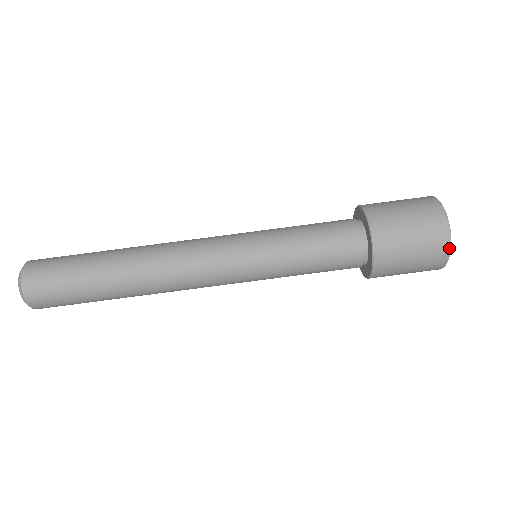
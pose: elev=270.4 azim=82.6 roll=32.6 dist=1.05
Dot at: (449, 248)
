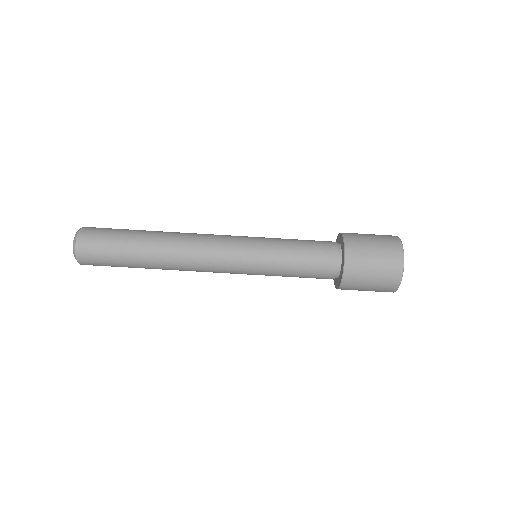
Dot at: (393, 292)
